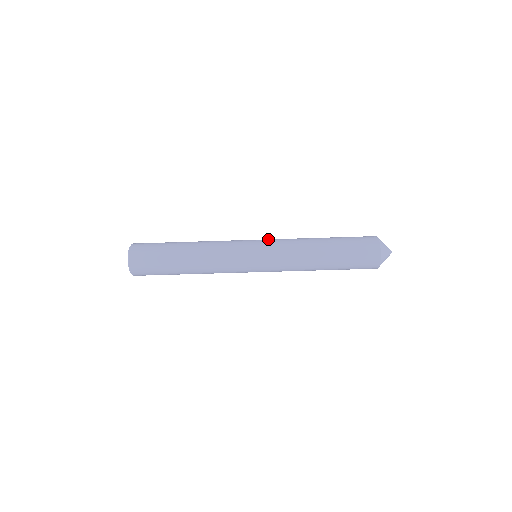
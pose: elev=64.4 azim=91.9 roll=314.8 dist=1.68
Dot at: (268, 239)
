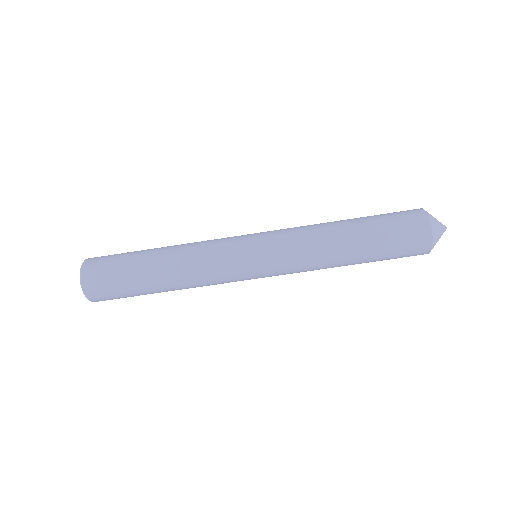
Dot at: (271, 240)
